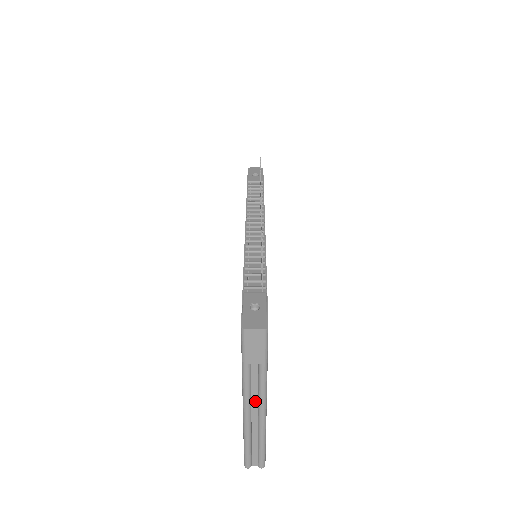
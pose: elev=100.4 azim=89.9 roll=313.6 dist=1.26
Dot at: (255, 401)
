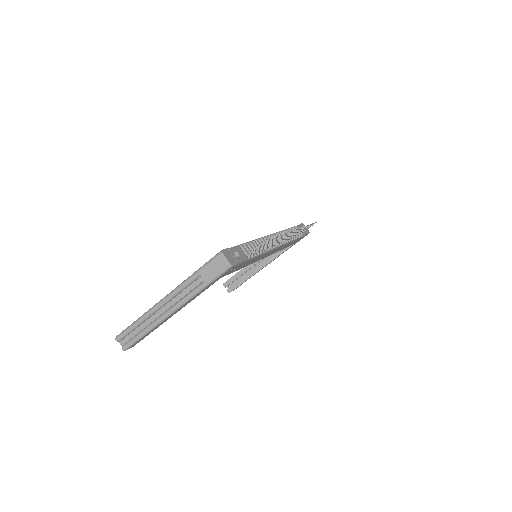
Dot at: (173, 302)
